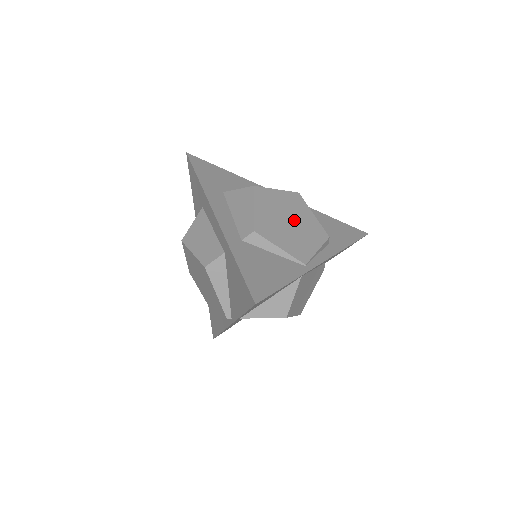
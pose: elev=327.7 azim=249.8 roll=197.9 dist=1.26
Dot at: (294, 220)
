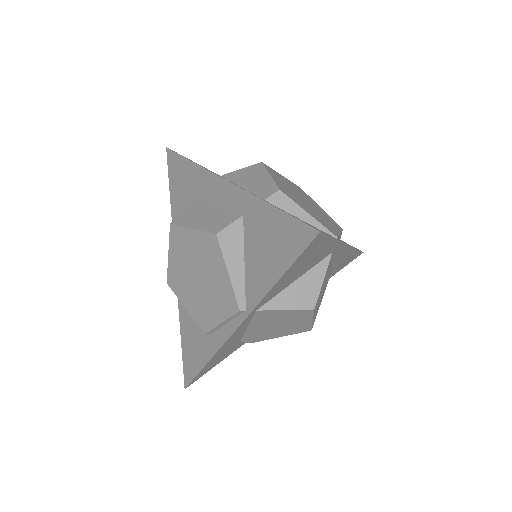
Dot at: (308, 202)
